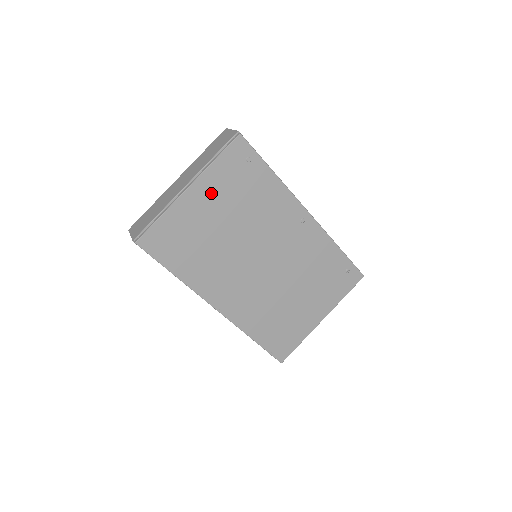
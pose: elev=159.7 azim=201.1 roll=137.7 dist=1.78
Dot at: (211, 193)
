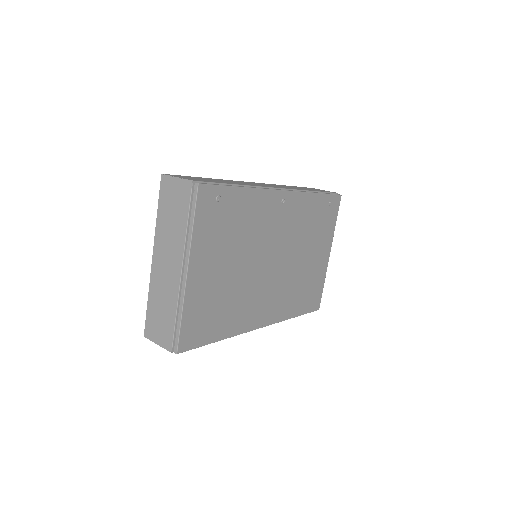
Dot at: (207, 256)
